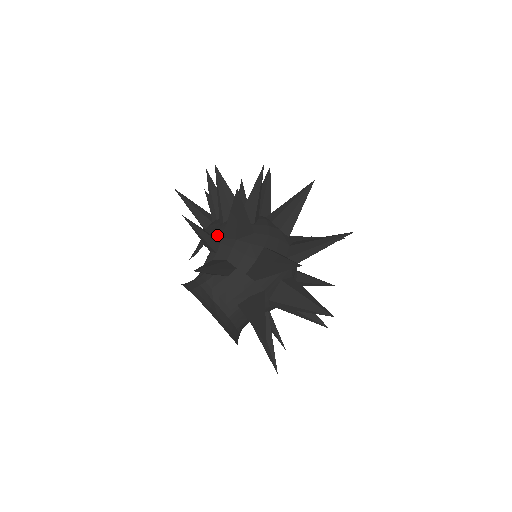
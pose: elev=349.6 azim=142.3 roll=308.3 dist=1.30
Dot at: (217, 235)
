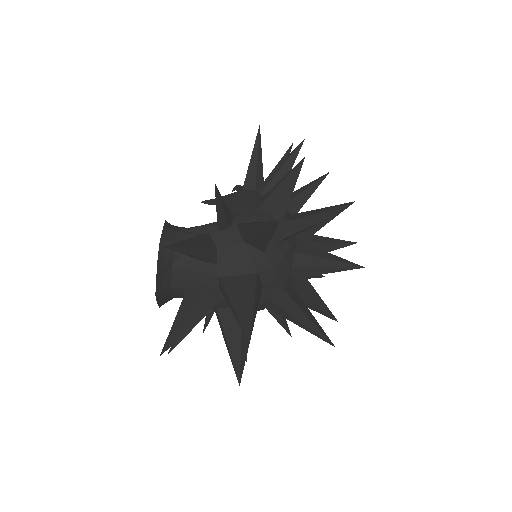
Dot at: (237, 216)
